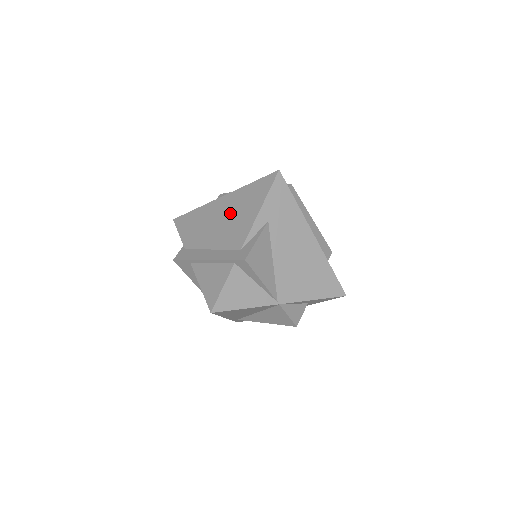
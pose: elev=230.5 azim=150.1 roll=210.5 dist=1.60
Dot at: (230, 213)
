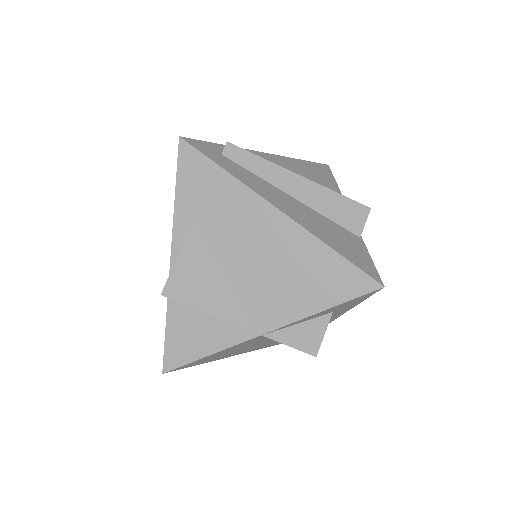
Dot at: occluded
